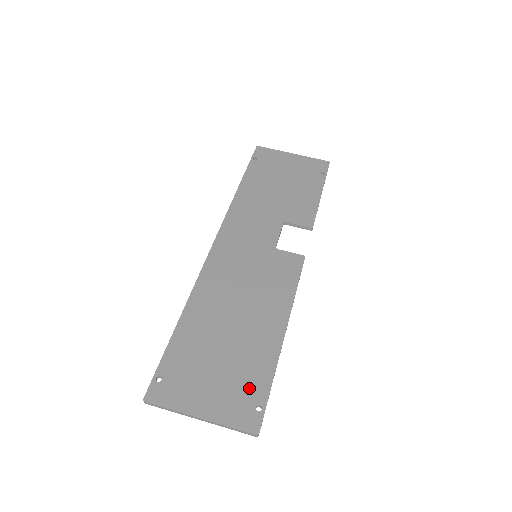
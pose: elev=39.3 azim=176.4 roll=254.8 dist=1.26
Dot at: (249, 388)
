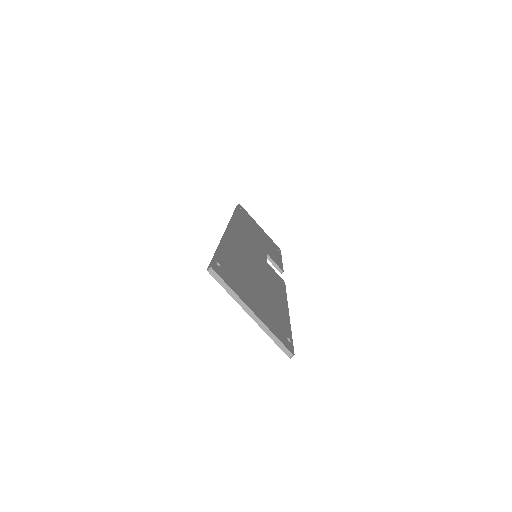
Dot at: (279, 323)
